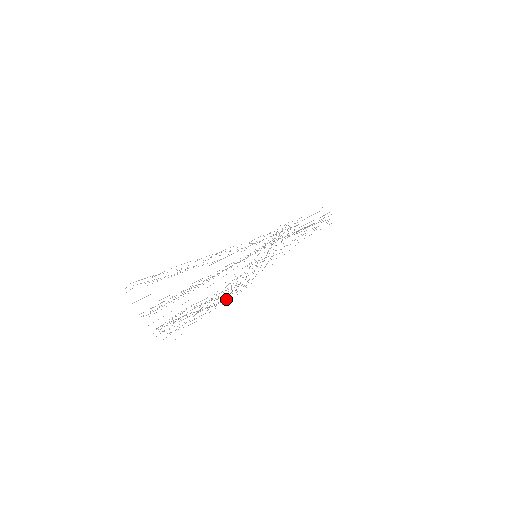
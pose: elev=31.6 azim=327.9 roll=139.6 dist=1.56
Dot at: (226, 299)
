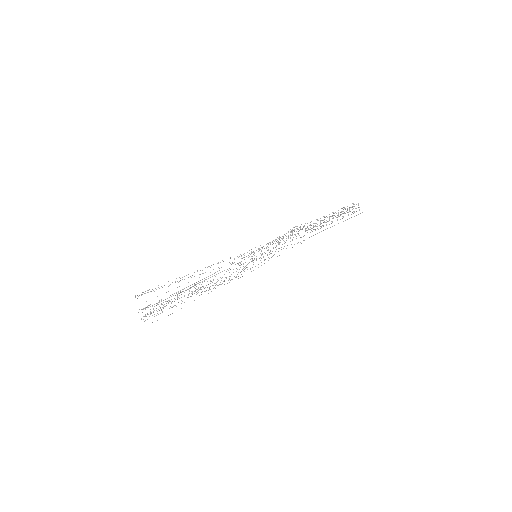
Dot at: (207, 287)
